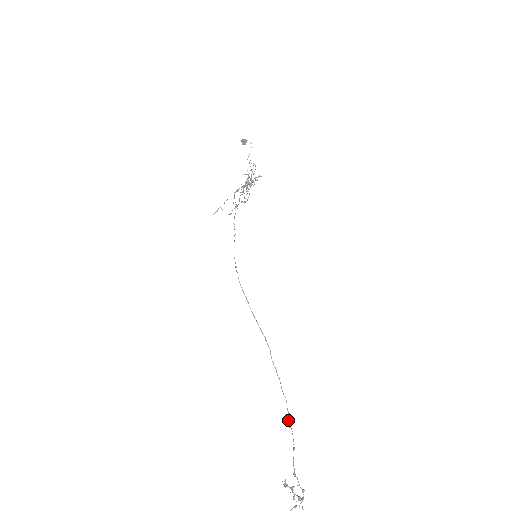
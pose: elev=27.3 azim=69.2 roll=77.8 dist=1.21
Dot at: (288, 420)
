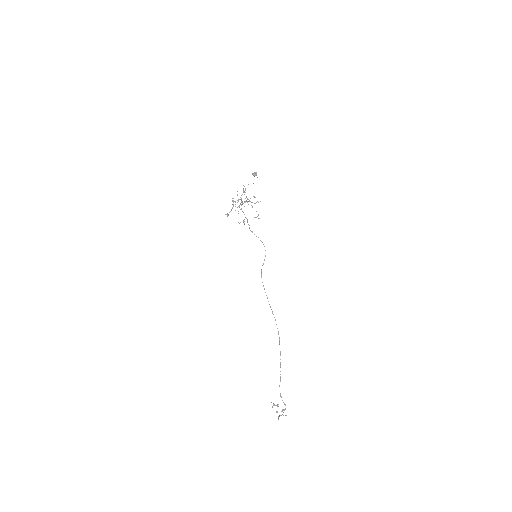
Dot at: (280, 363)
